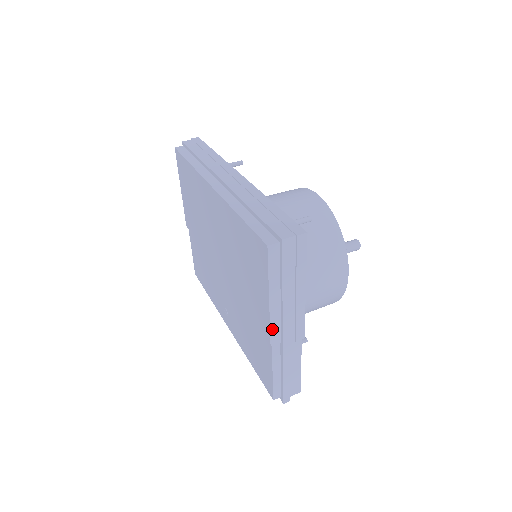
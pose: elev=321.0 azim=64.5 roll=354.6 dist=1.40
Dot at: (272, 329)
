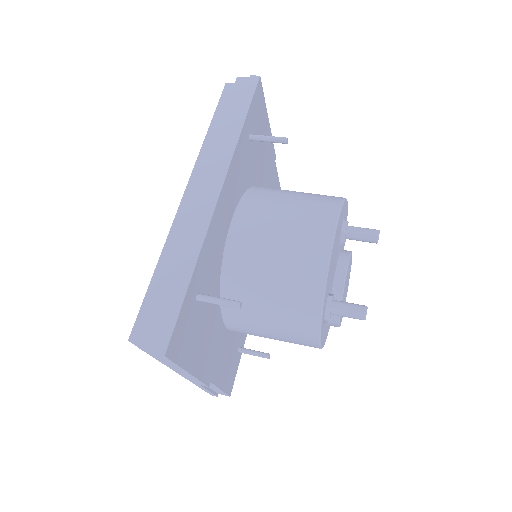
Dot at: occluded
